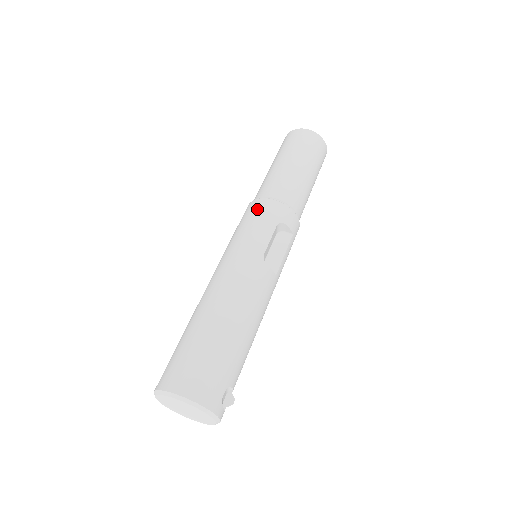
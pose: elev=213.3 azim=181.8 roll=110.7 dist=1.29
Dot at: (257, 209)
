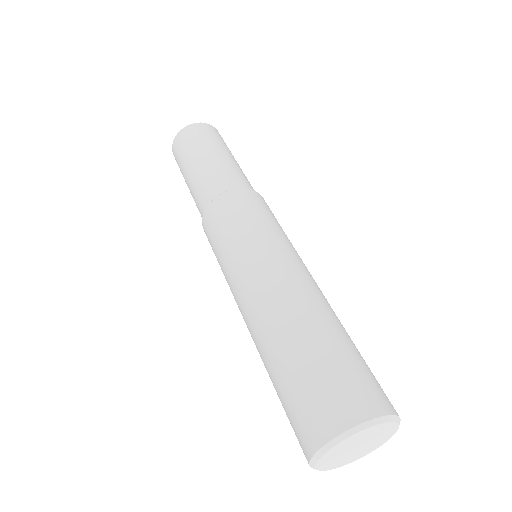
Dot at: (259, 200)
